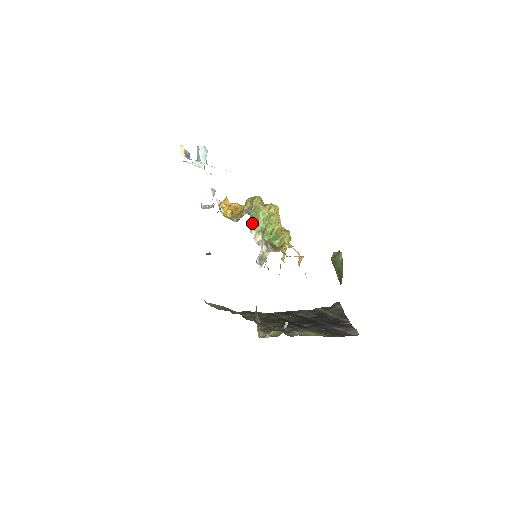
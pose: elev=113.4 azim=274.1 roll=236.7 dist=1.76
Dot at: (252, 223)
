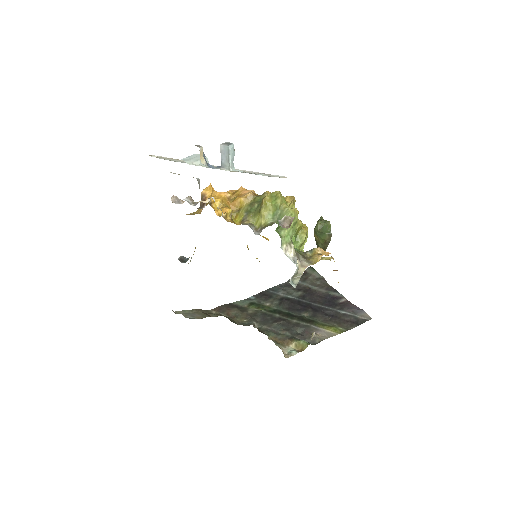
Dot at: (279, 232)
